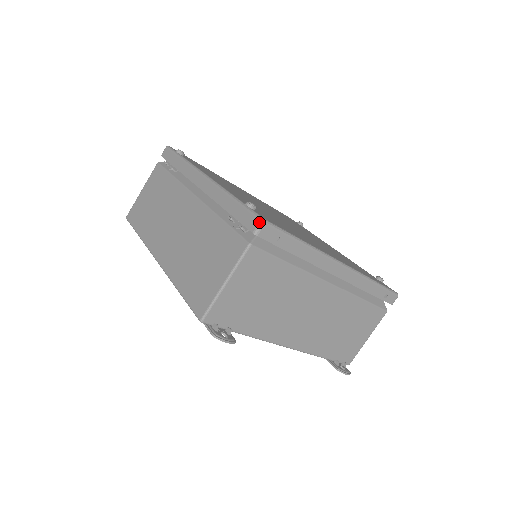
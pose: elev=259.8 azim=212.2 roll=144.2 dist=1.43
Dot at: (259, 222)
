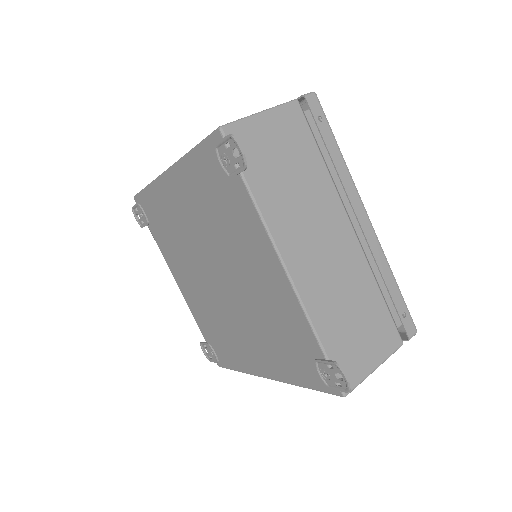
Dot at: (310, 92)
